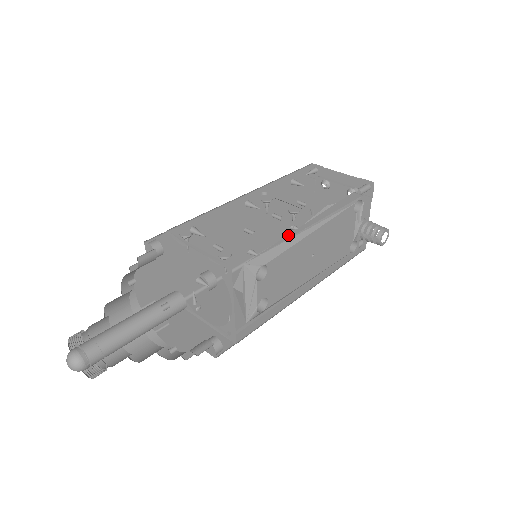
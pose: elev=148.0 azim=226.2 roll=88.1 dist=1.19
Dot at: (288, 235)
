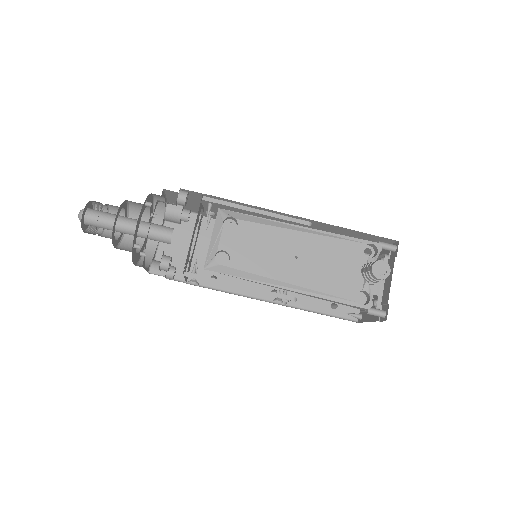
Dot at: (274, 221)
